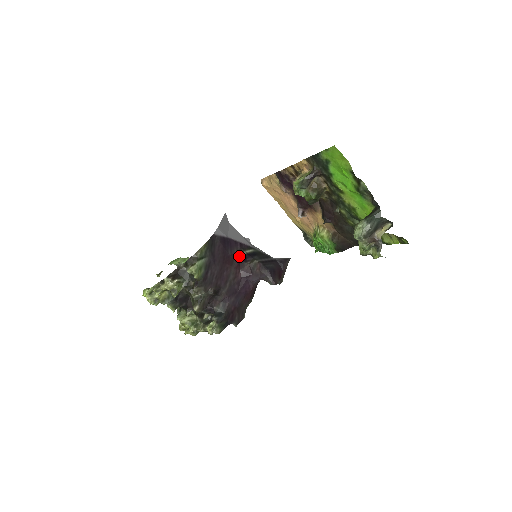
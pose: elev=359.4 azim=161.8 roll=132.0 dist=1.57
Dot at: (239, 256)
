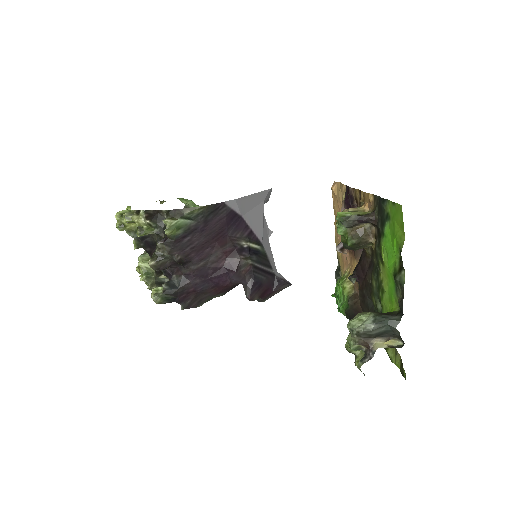
Dot at: (238, 243)
